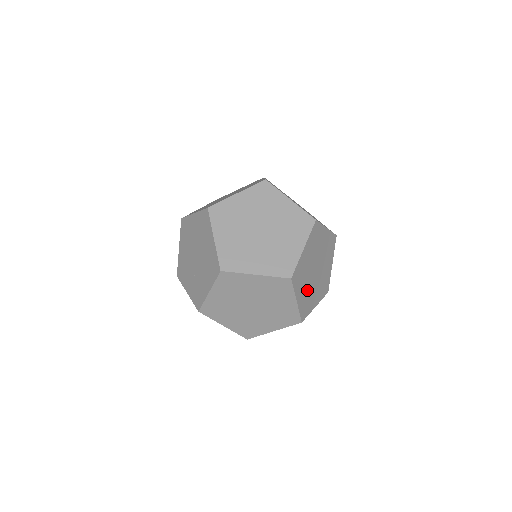
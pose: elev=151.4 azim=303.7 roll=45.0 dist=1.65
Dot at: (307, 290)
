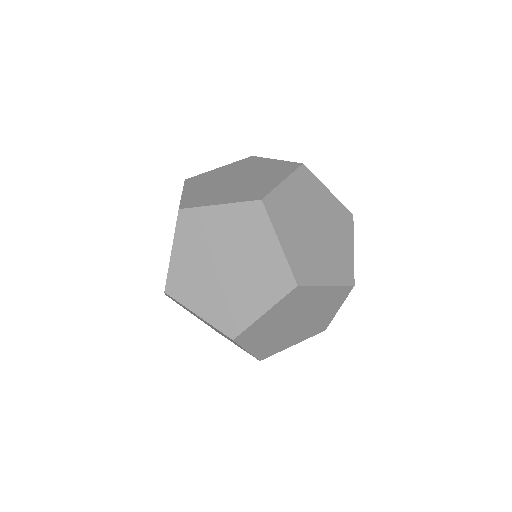
Dot at: (273, 339)
